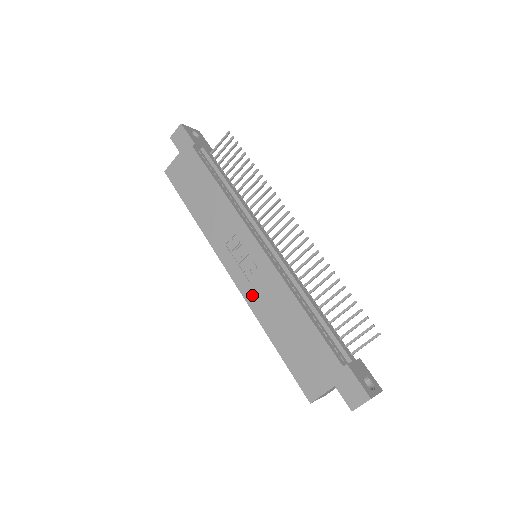
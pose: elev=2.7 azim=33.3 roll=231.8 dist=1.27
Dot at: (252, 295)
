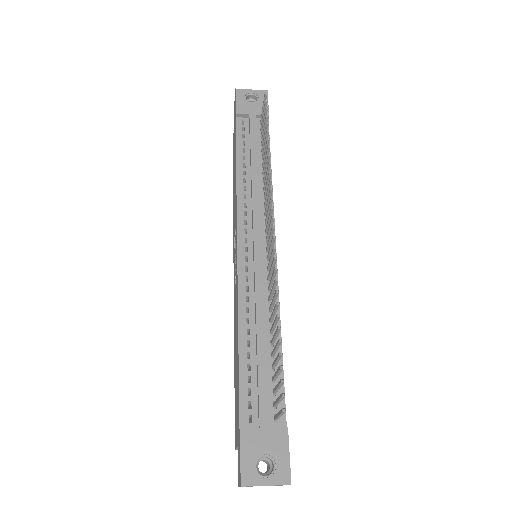
Dot at: (234, 303)
